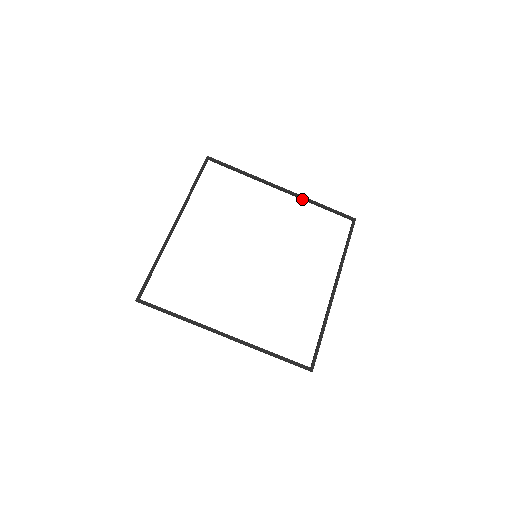
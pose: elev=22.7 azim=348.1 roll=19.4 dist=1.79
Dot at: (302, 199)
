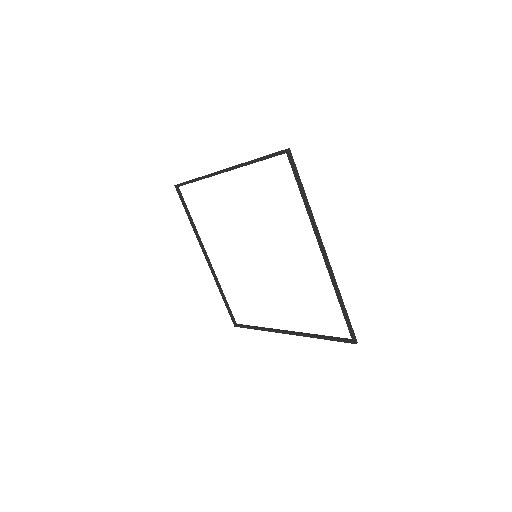
Dot at: occluded
